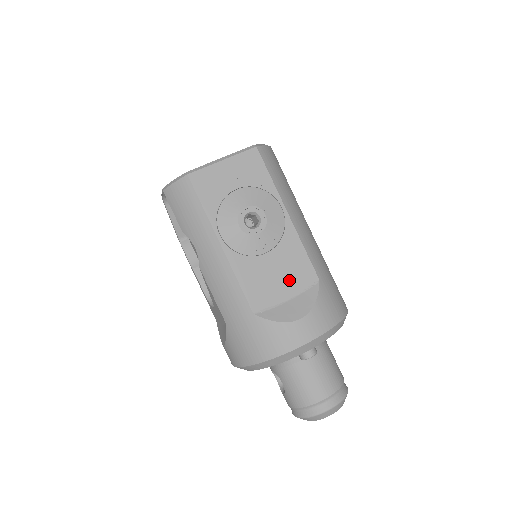
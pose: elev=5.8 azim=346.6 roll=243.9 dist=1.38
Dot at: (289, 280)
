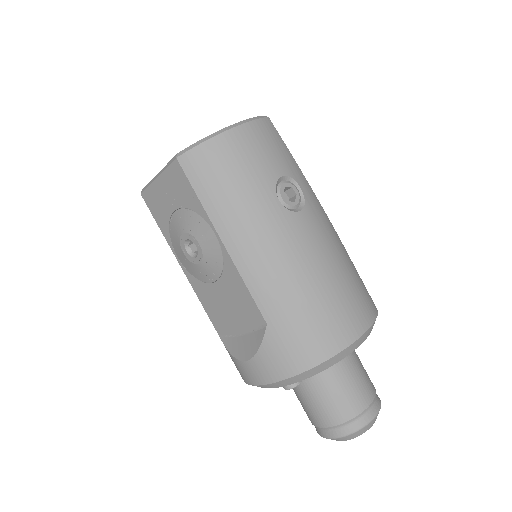
Dot at: (239, 315)
